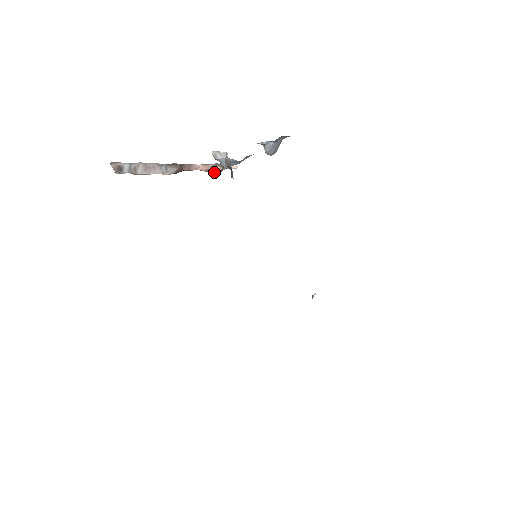
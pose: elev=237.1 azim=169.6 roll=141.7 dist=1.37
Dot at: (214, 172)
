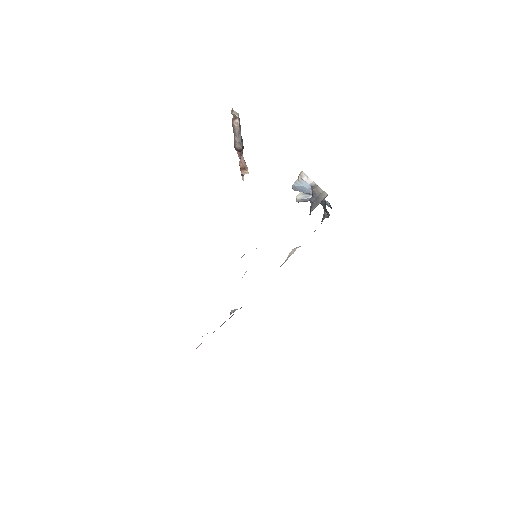
Dot at: (242, 171)
